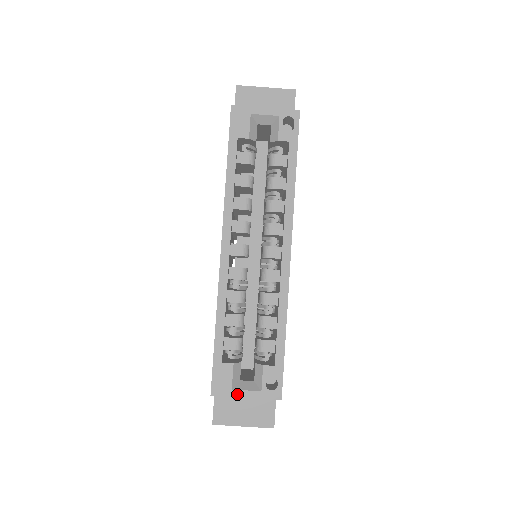
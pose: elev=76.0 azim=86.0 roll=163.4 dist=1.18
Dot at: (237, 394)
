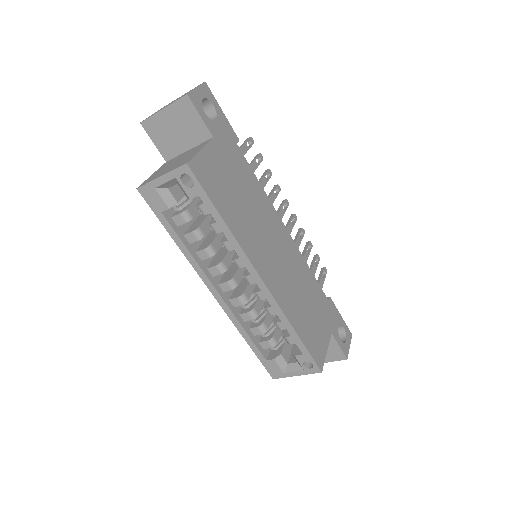
Dot at: (289, 375)
